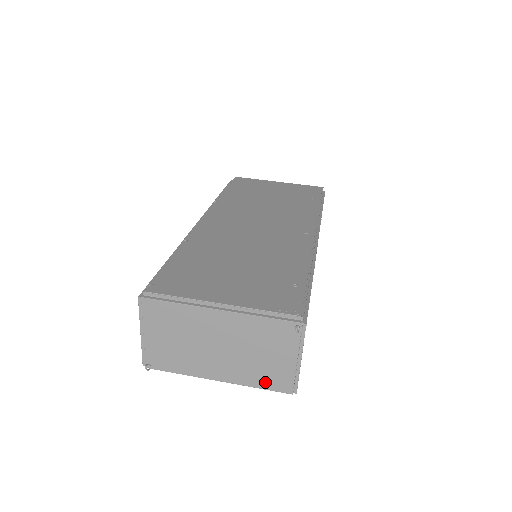
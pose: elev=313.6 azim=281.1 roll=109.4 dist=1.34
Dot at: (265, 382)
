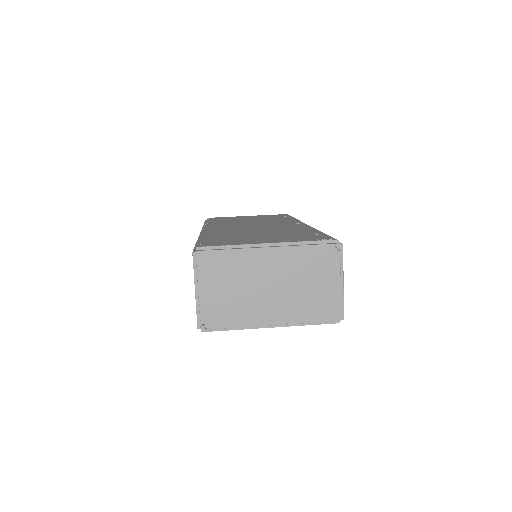
Dot at: (315, 314)
